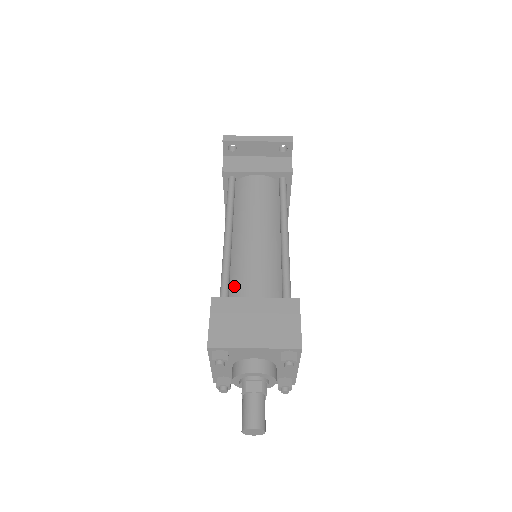
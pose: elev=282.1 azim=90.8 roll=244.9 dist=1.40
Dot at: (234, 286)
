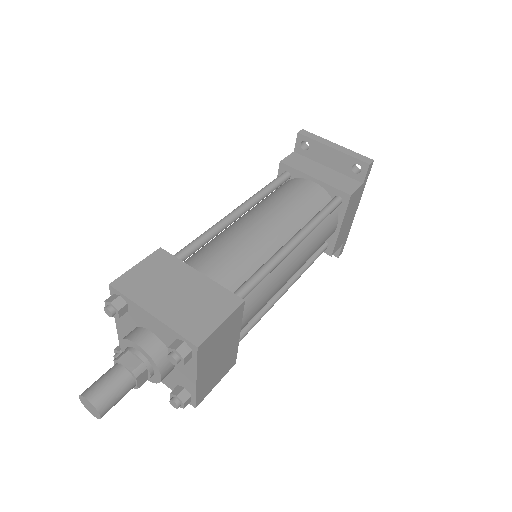
Dot at: (196, 256)
